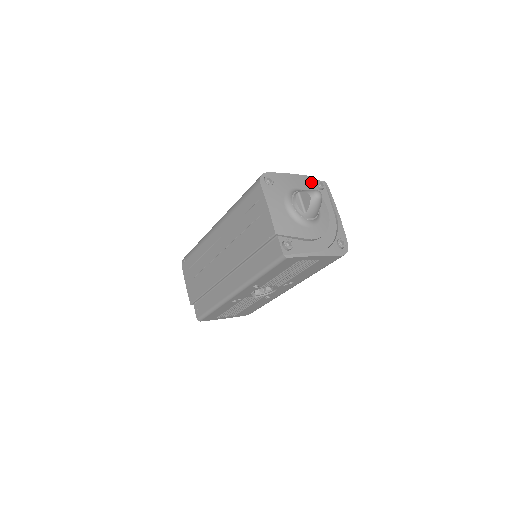
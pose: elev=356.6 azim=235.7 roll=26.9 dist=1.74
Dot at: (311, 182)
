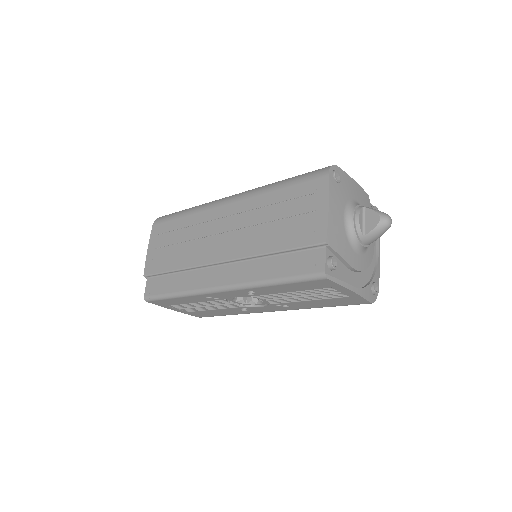
Dot at: (369, 203)
